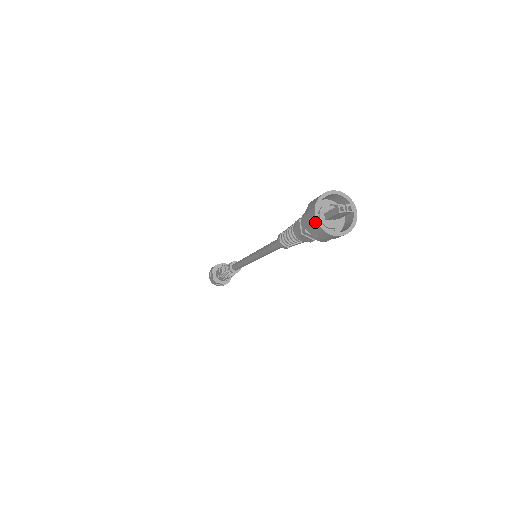
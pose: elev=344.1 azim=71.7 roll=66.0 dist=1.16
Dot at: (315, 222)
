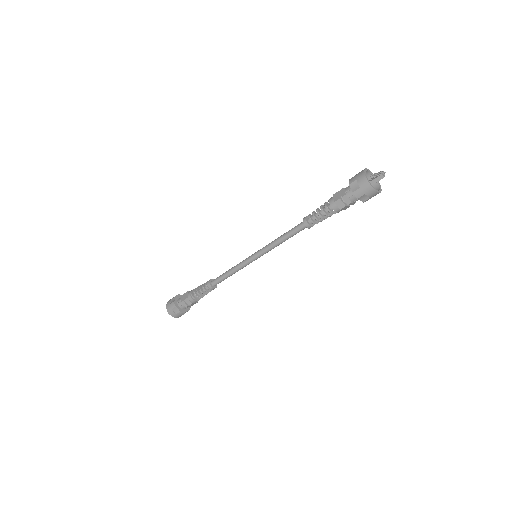
Dot at: (372, 190)
